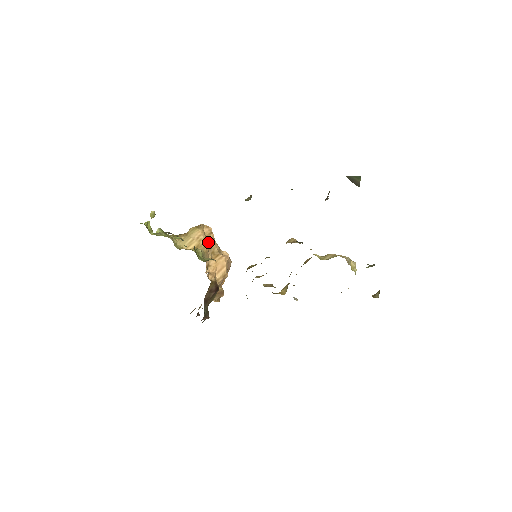
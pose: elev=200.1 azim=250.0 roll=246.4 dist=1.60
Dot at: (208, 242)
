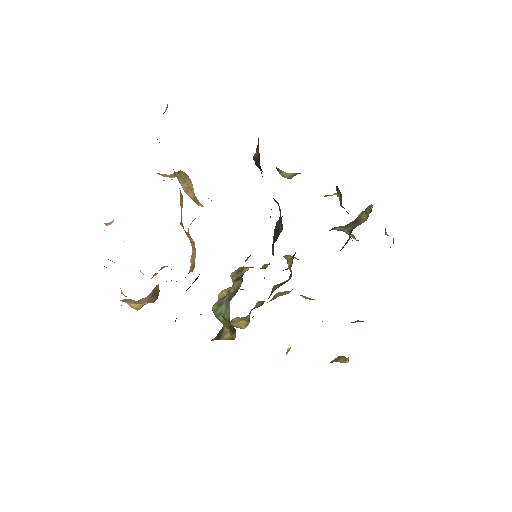
Dot at: occluded
